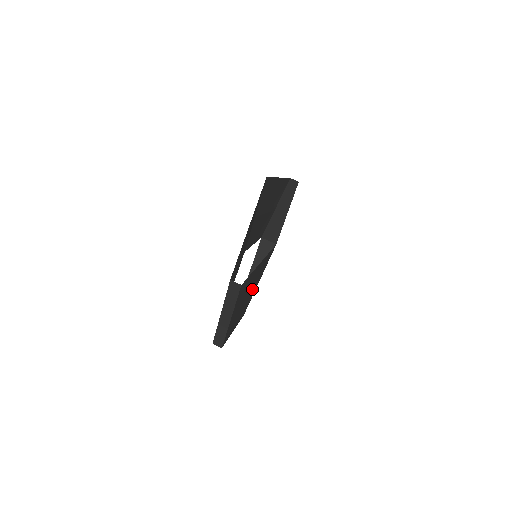
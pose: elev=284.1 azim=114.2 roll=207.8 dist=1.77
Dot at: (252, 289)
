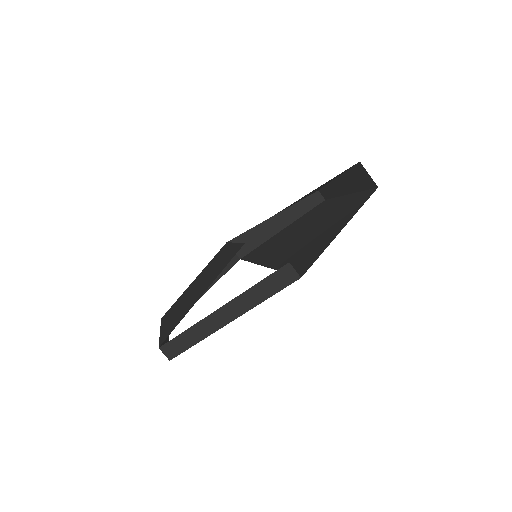
Dot at: occluded
